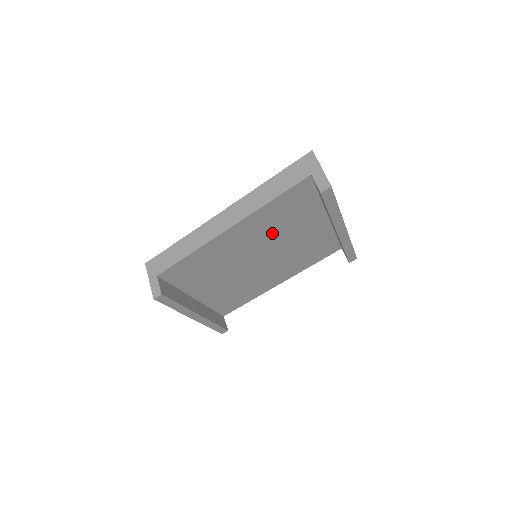
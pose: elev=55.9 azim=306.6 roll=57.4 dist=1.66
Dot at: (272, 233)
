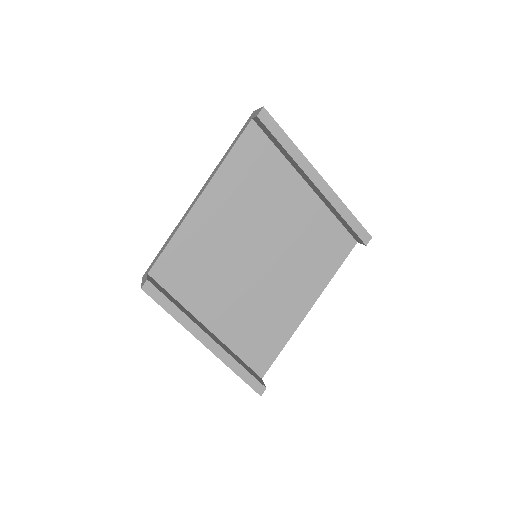
Dot at: (252, 207)
